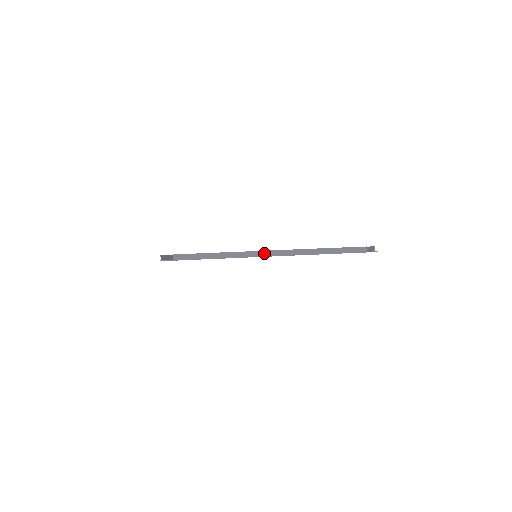
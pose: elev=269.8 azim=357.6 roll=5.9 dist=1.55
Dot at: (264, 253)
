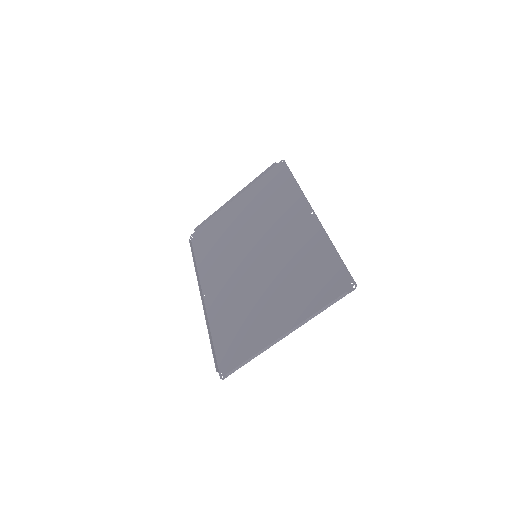
Dot at: (279, 339)
